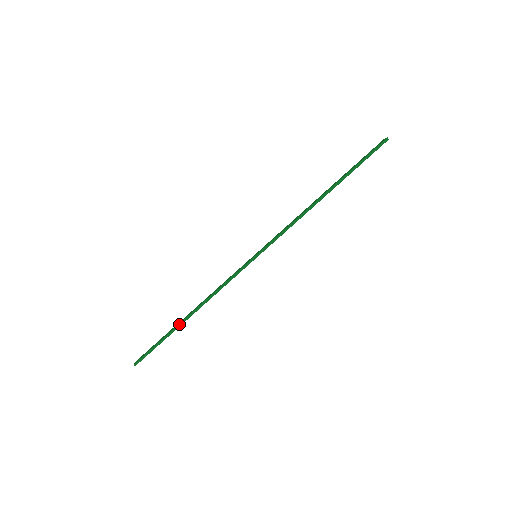
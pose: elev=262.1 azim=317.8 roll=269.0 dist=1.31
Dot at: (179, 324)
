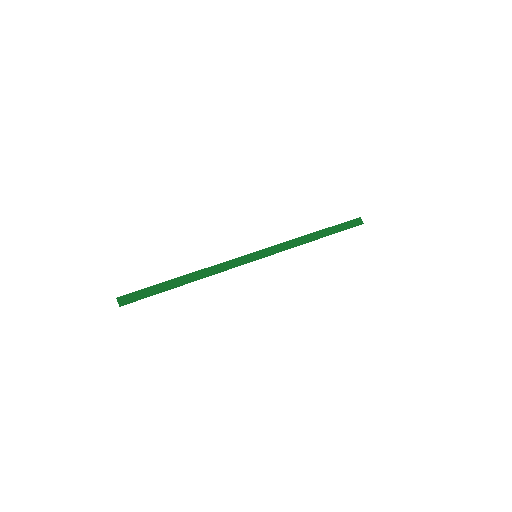
Dot at: occluded
